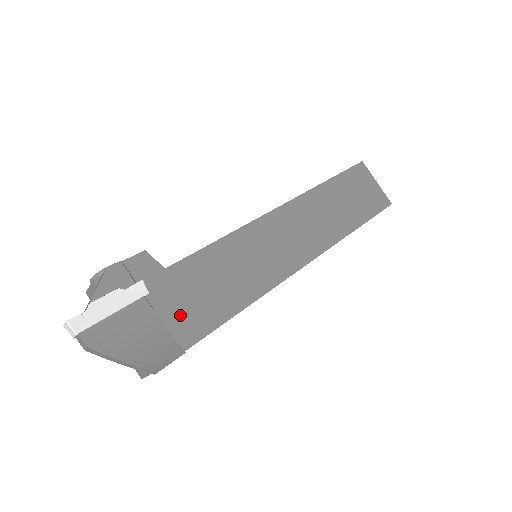
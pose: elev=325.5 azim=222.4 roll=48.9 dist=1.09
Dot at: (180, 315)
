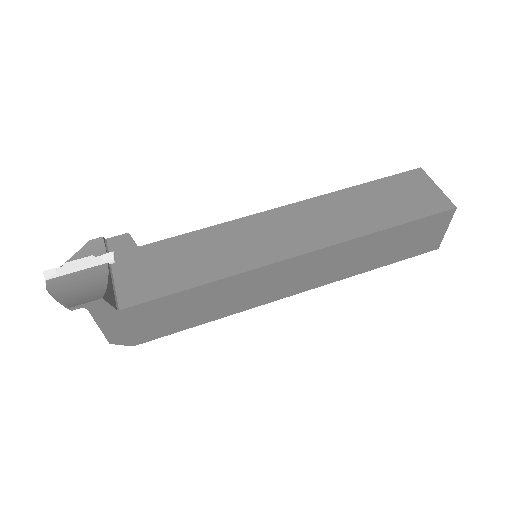
Dot at: (133, 281)
